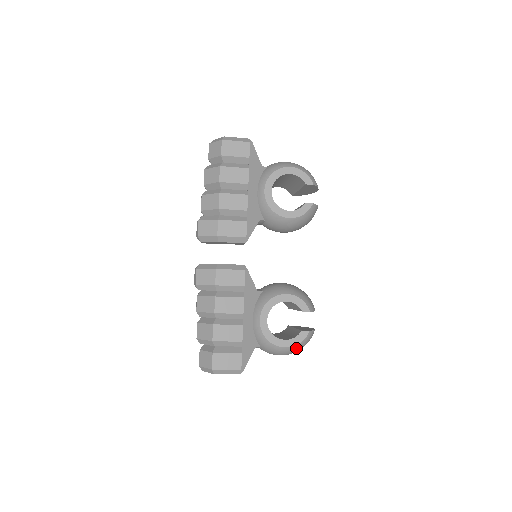
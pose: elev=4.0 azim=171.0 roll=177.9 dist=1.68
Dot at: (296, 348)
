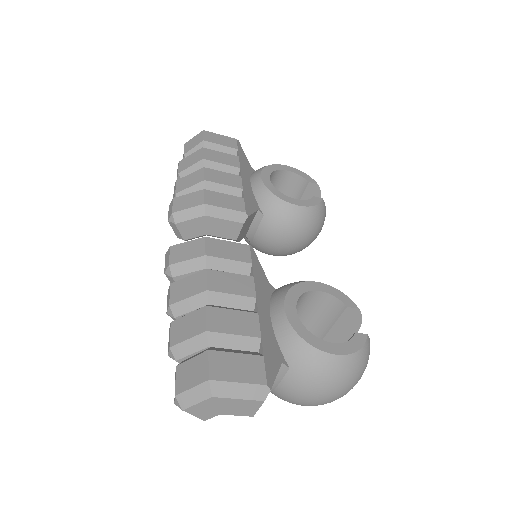
Dot at: (353, 364)
